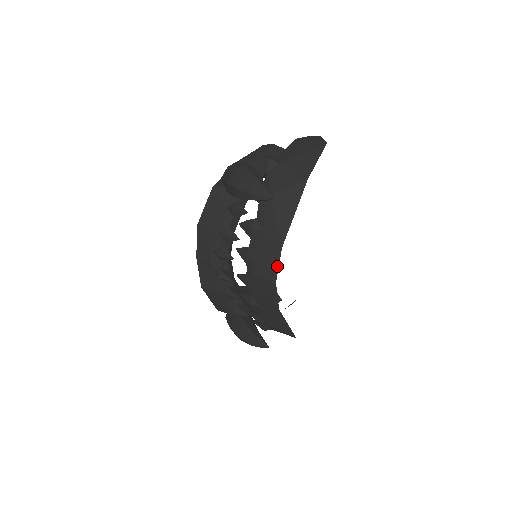
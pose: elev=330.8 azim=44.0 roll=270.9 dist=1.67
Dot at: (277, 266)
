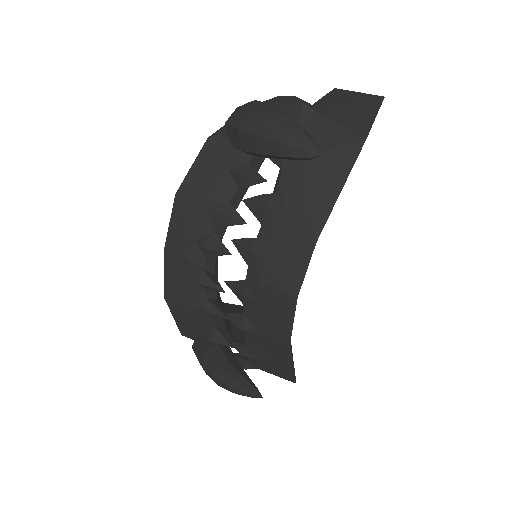
Dot at: (304, 271)
